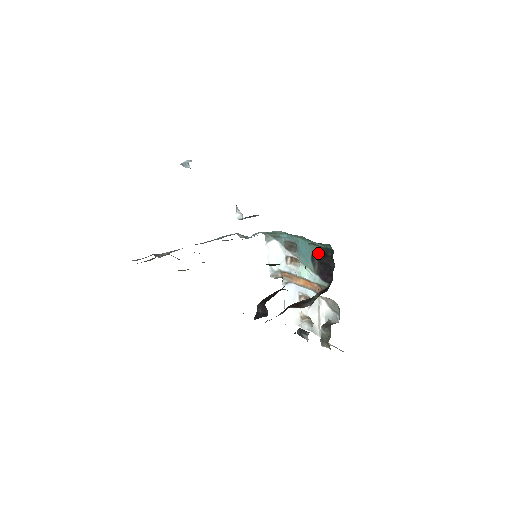
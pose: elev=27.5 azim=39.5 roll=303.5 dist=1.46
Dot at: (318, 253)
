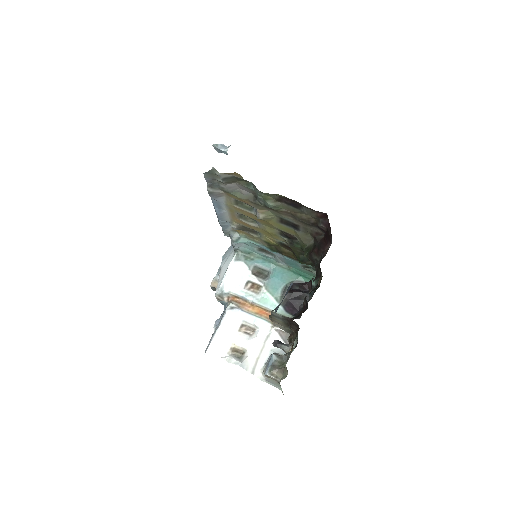
Dot at: occluded
